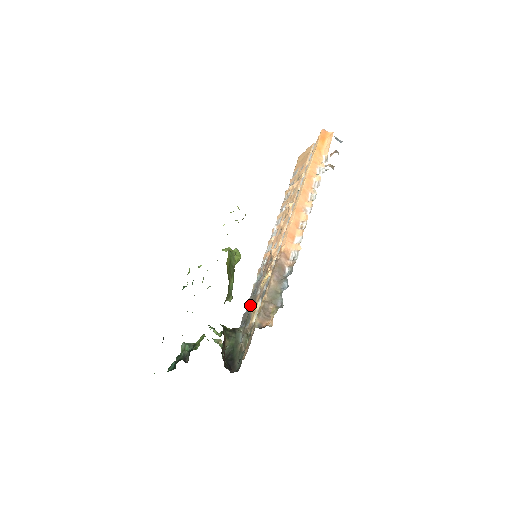
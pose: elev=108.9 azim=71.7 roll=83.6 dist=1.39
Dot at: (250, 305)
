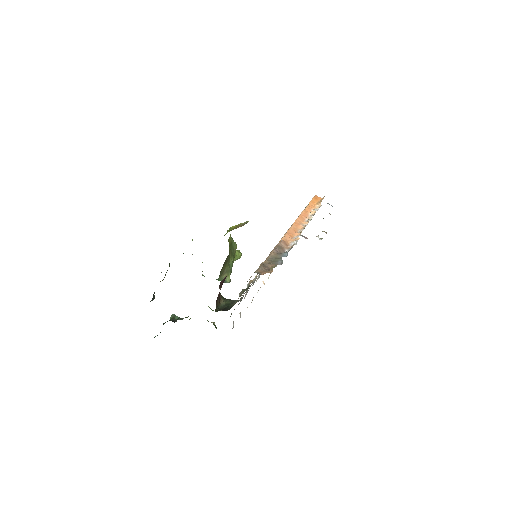
Dot at: occluded
